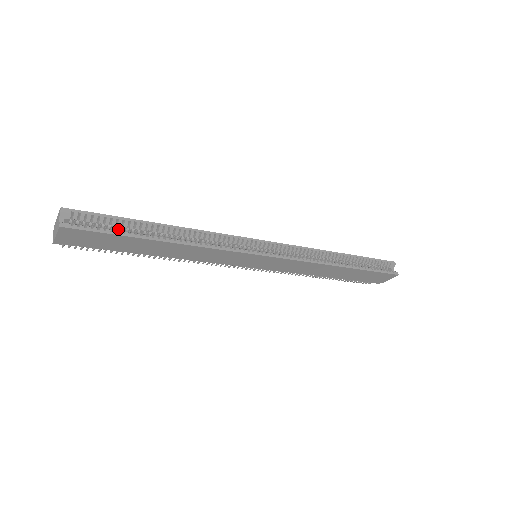
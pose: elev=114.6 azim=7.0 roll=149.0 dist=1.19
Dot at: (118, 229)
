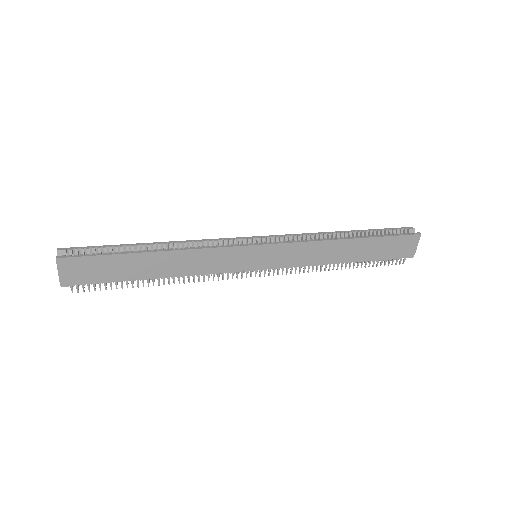
Dot at: occluded
